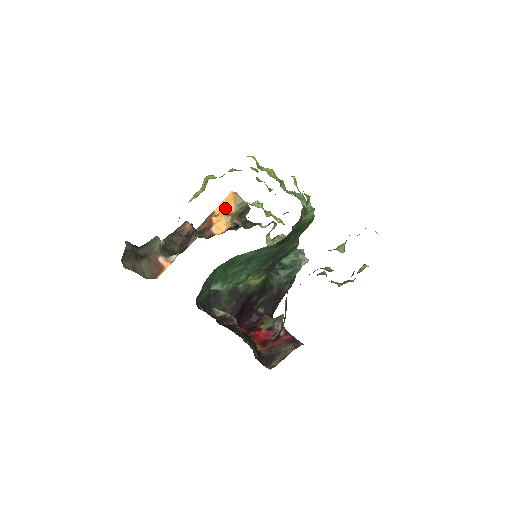
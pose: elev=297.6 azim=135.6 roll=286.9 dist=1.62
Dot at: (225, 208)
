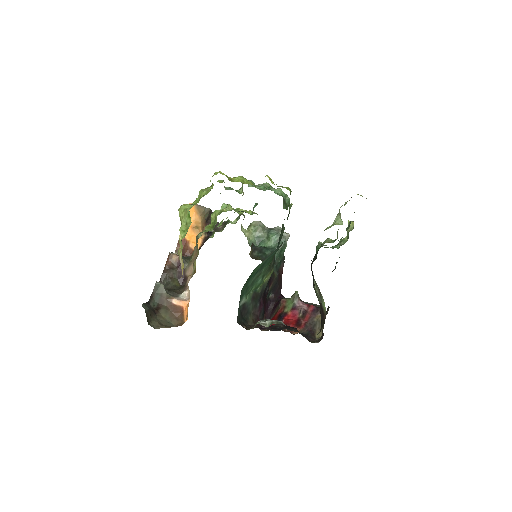
Dot at: (192, 222)
